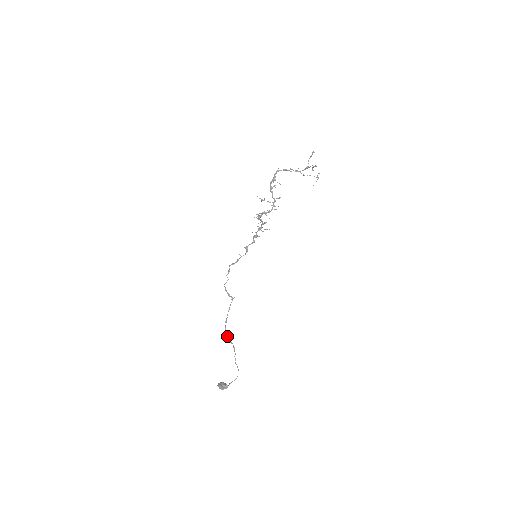
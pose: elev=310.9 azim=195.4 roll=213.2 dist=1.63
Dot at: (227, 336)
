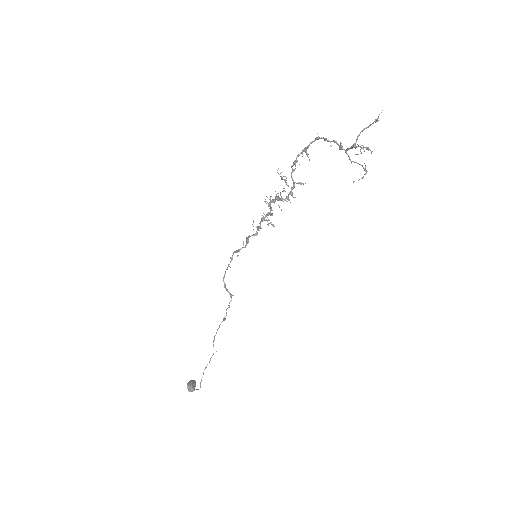
Dot at: occluded
